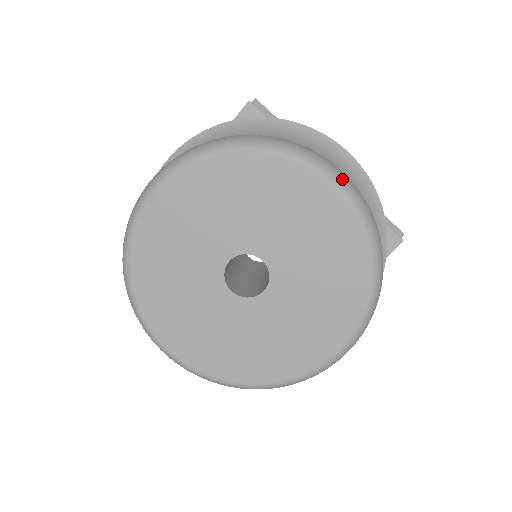
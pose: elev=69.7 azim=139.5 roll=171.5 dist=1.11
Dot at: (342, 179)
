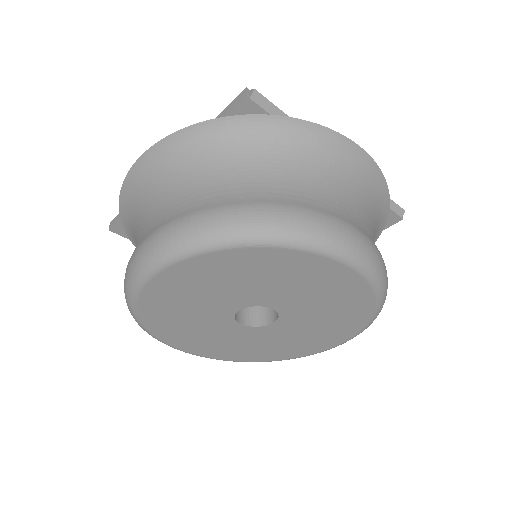
Dot at: (363, 258)
